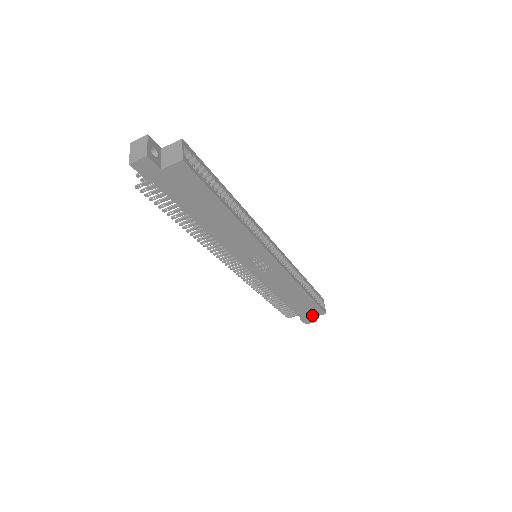
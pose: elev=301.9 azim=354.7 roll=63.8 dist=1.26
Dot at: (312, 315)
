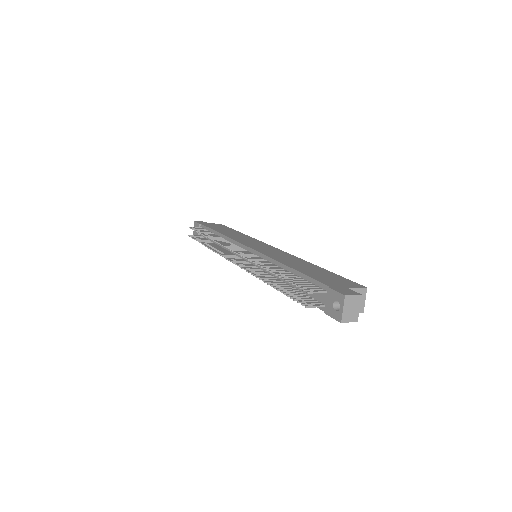
Dot at: occluded
